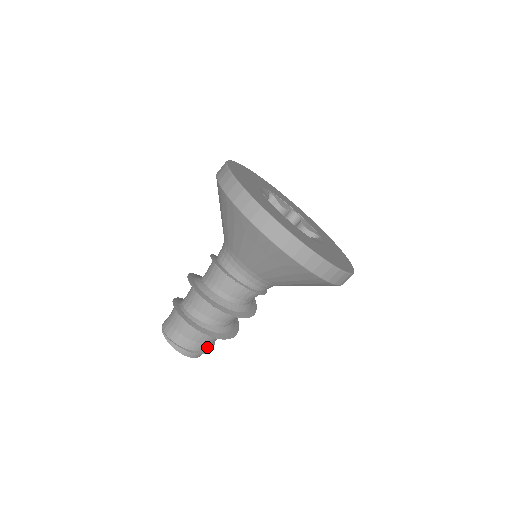
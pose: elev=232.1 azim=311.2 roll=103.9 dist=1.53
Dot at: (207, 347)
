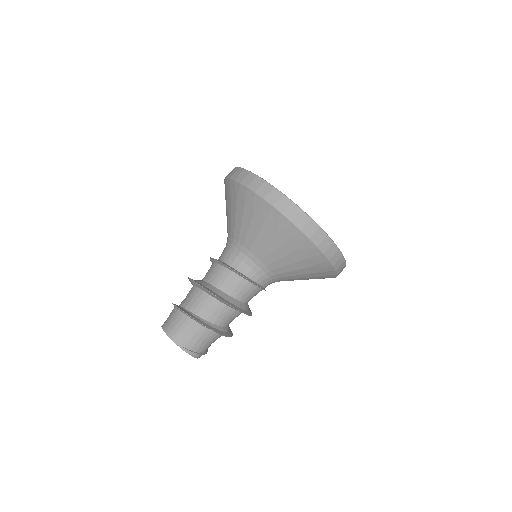
Dot at: occluded
